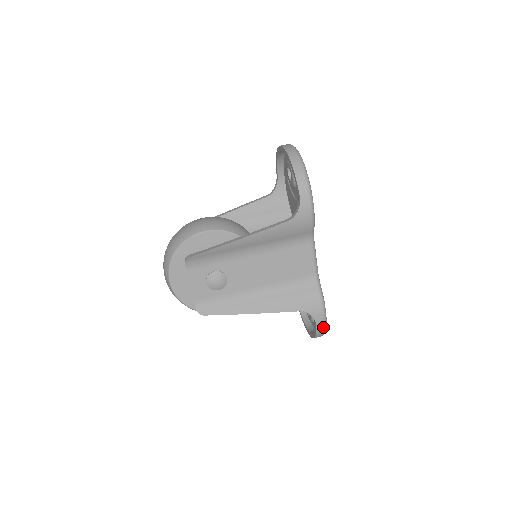
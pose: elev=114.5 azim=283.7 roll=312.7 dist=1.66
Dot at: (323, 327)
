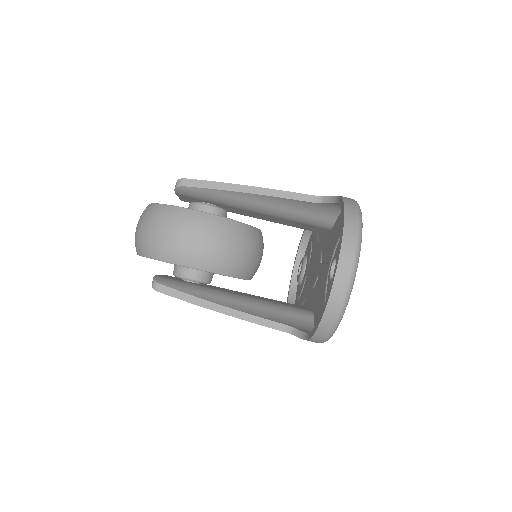
Dot at: occluded
